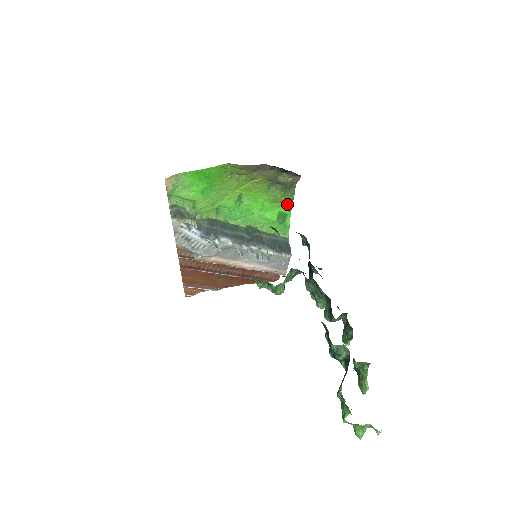
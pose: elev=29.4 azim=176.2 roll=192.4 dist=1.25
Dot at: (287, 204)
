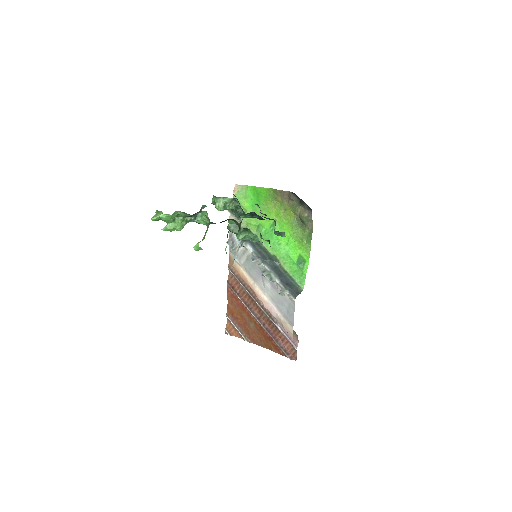
Dot at: (306, 248)
